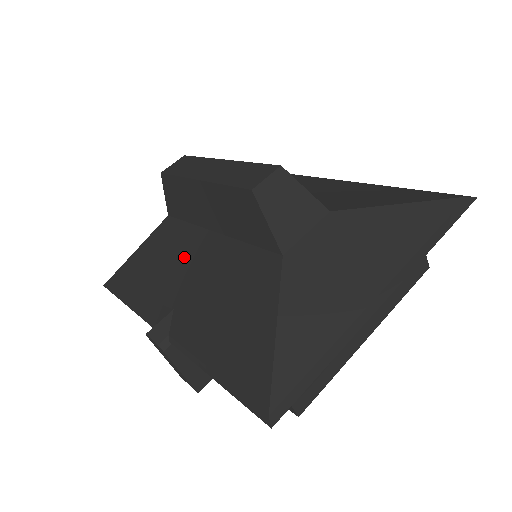
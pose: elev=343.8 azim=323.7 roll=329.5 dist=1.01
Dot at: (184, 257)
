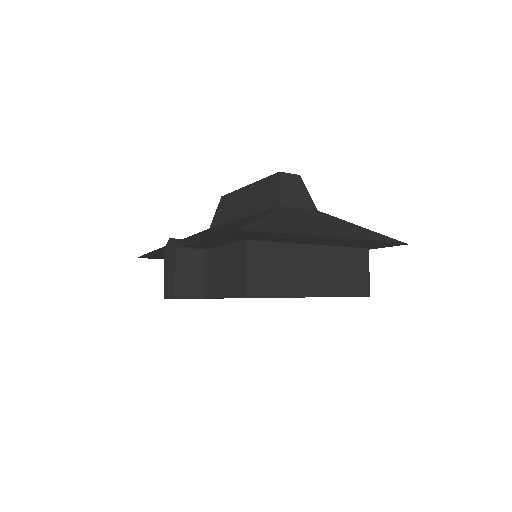
Dot at: (212, 229)
